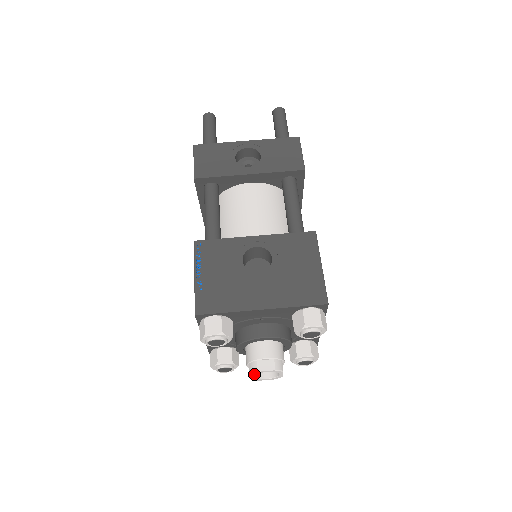
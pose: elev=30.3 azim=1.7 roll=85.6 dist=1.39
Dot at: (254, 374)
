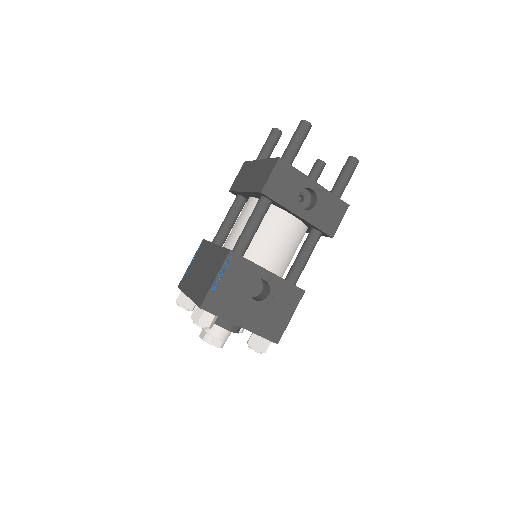
Dot at: (205, 341)
